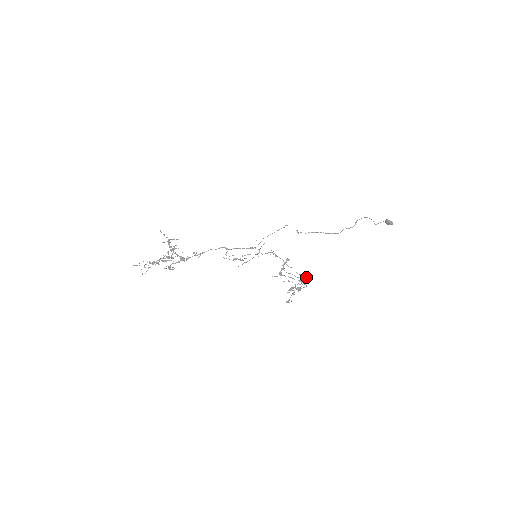
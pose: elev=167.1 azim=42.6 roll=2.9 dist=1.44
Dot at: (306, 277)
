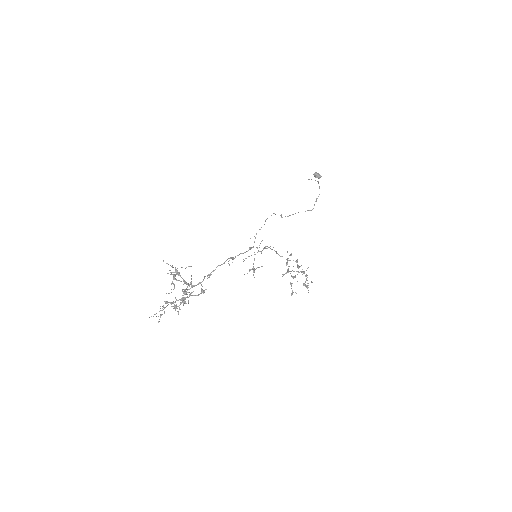
Dot at: (296, 262)
